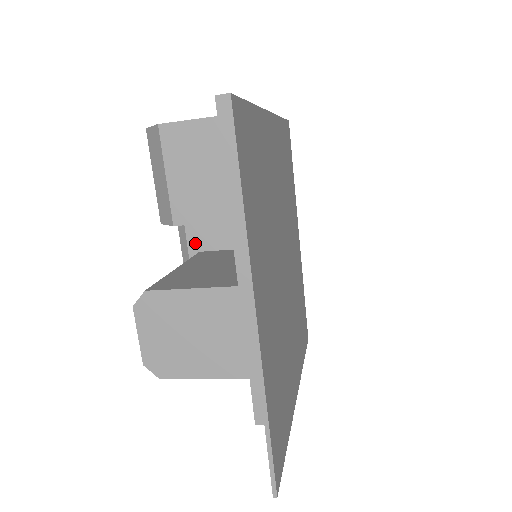
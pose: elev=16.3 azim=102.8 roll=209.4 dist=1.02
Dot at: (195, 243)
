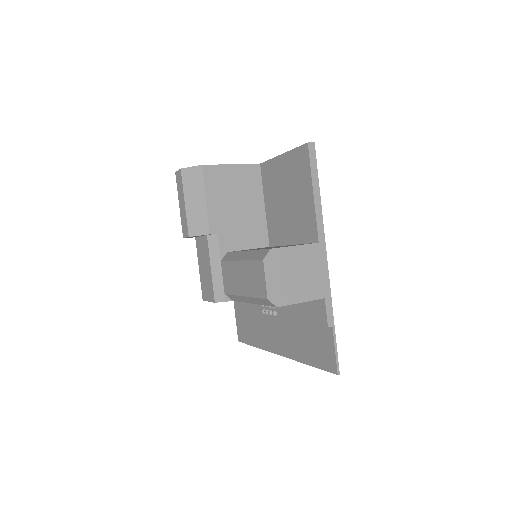
Dot at: (224, 246)
